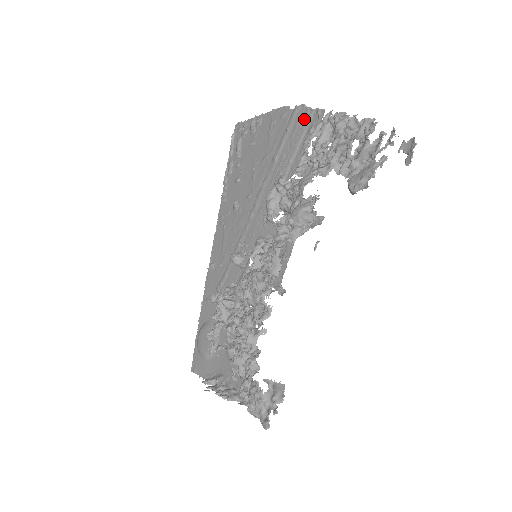
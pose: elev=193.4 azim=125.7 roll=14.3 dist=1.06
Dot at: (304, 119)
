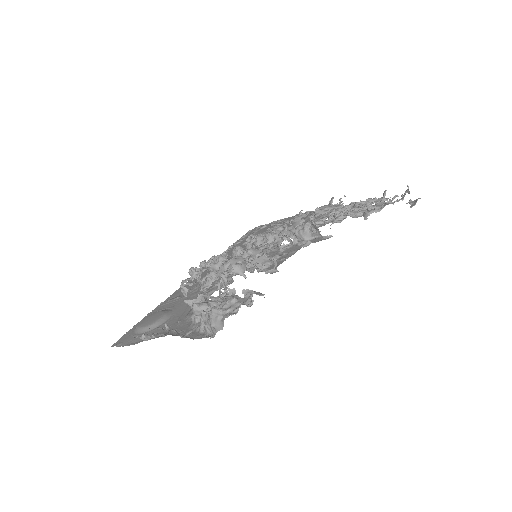
Dot at: occluded
